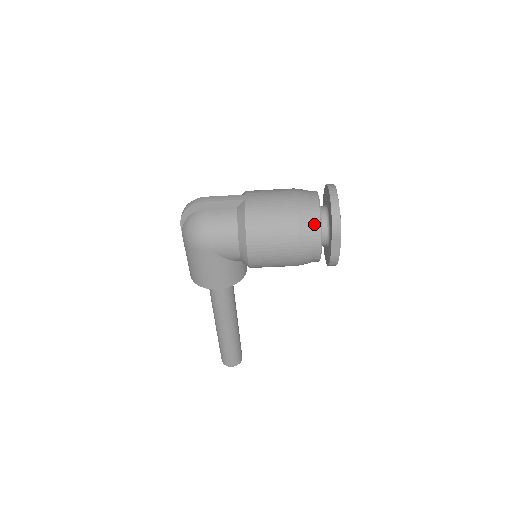
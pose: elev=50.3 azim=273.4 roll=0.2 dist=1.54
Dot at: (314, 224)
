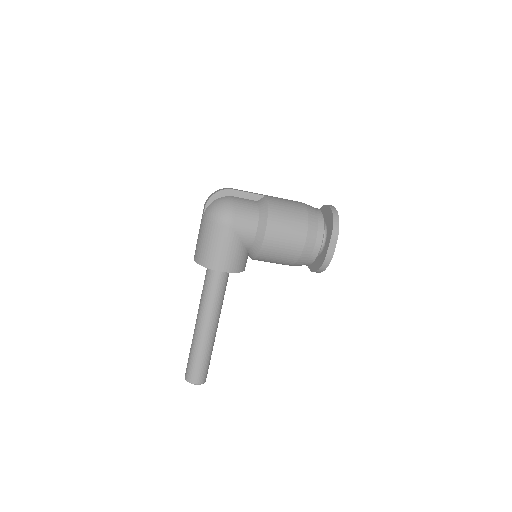
Dot at: (319, 223)
